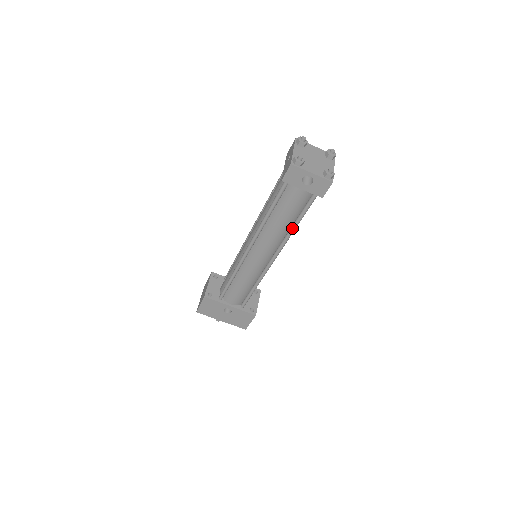
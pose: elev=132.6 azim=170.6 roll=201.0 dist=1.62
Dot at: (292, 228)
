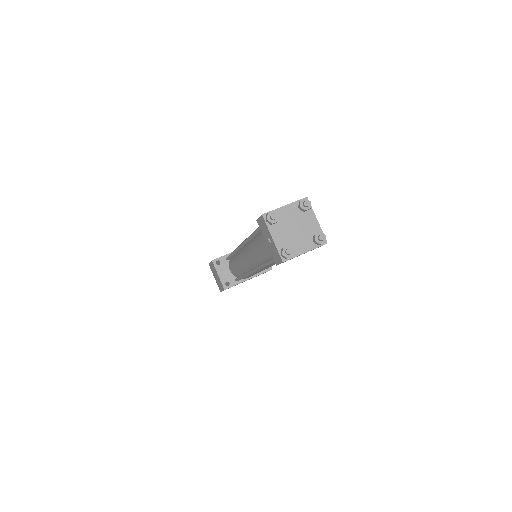
Dot at: occluded
